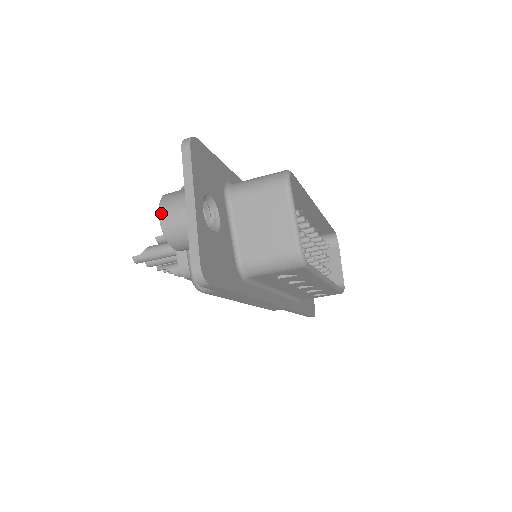
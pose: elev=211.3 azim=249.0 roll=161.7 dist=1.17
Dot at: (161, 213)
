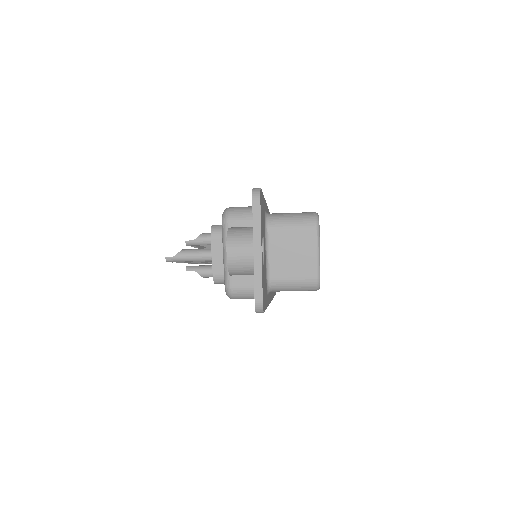
Dot at: (229, 250)
